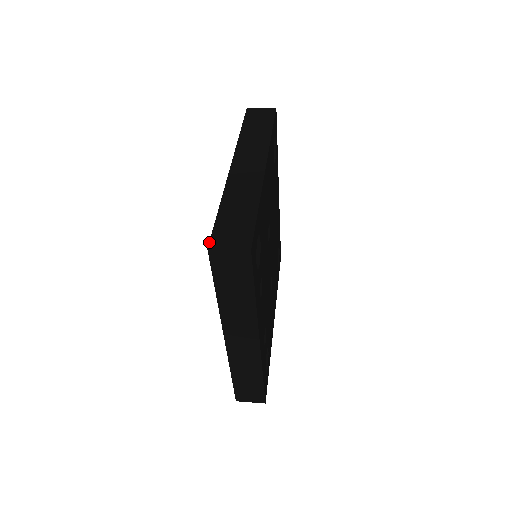
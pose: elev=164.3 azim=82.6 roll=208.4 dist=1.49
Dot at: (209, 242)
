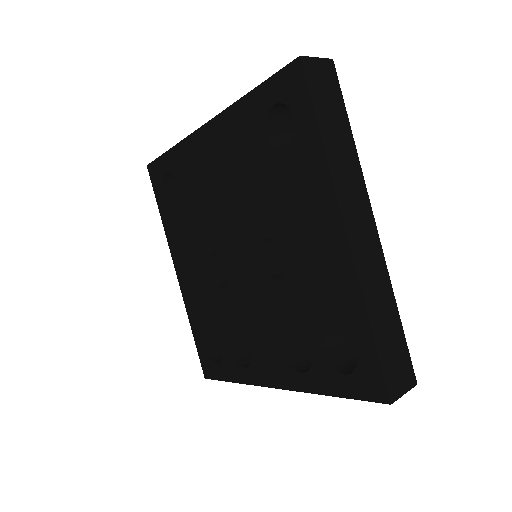
Dot at: (389, 394)
